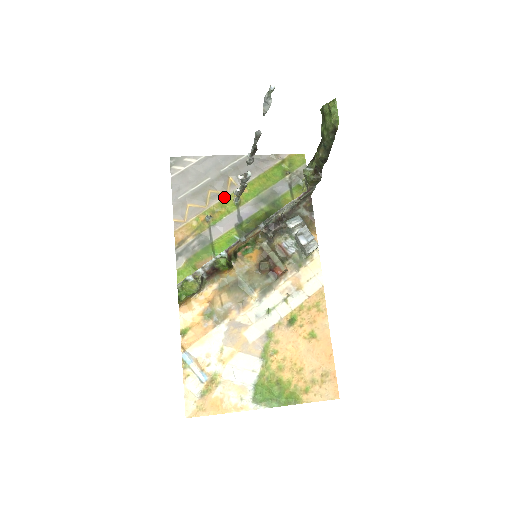
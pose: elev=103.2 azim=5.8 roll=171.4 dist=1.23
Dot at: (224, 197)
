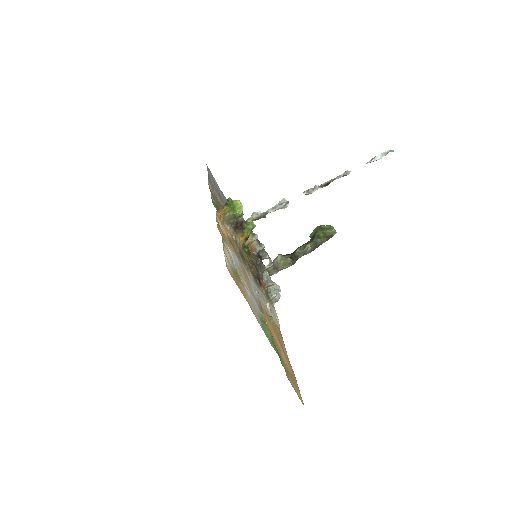
Dot at: occluded
